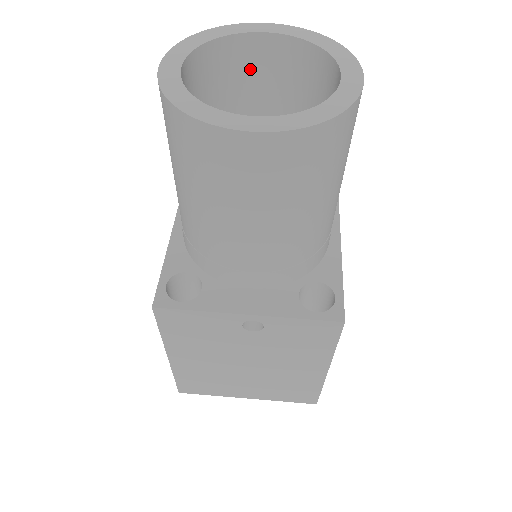
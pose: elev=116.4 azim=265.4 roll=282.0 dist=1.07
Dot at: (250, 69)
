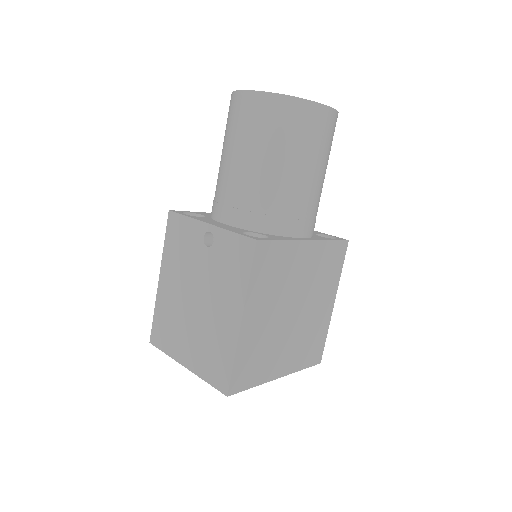
Dot at: occluded
